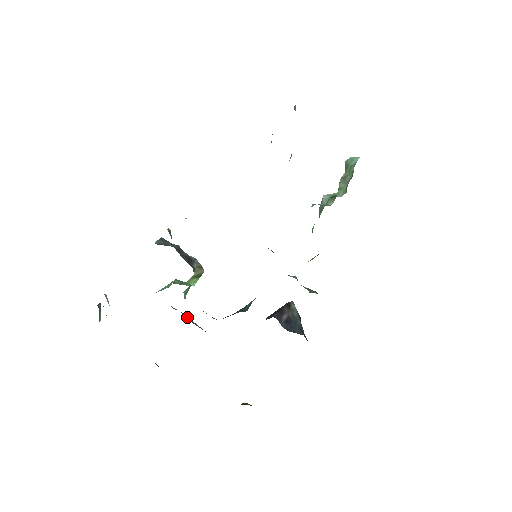
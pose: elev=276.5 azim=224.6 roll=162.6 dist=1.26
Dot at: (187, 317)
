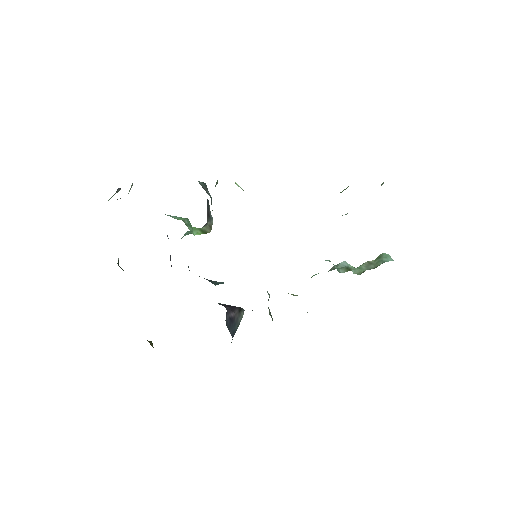
Dot at: occluded
